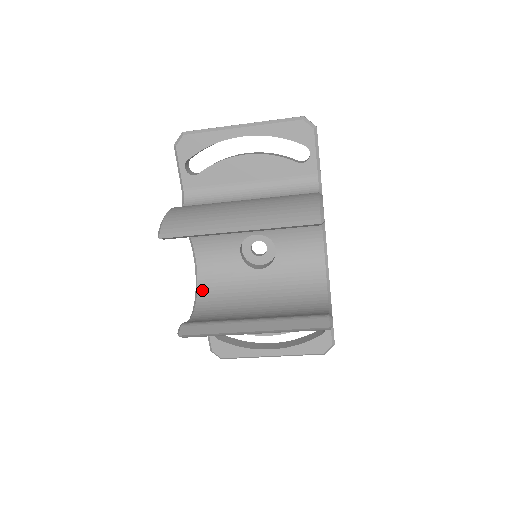
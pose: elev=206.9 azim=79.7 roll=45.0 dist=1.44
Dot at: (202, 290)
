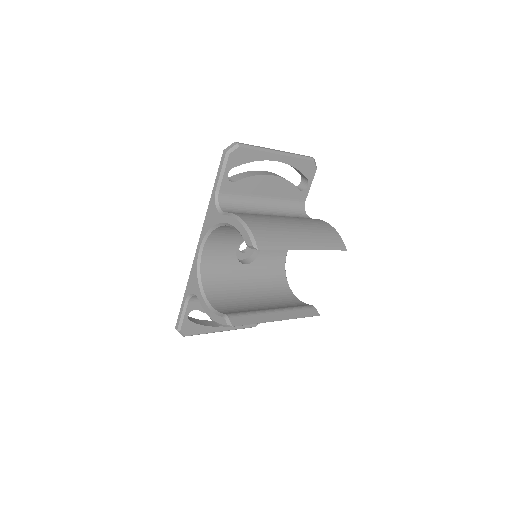
Dot at: (205, 280)
